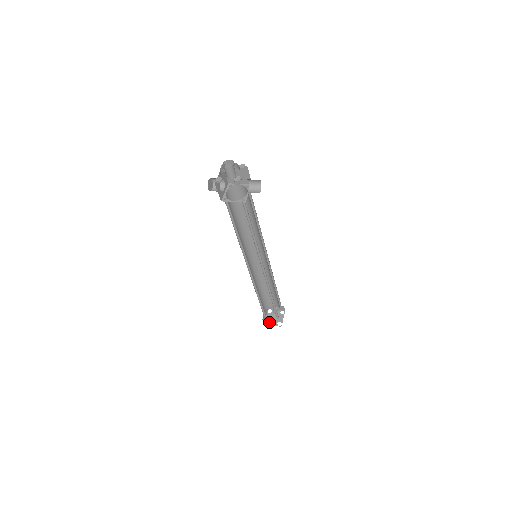
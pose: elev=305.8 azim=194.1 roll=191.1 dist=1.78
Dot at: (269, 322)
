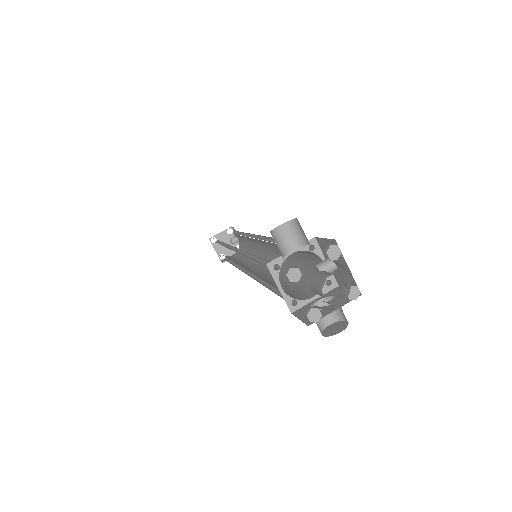
Dot at: occluded
